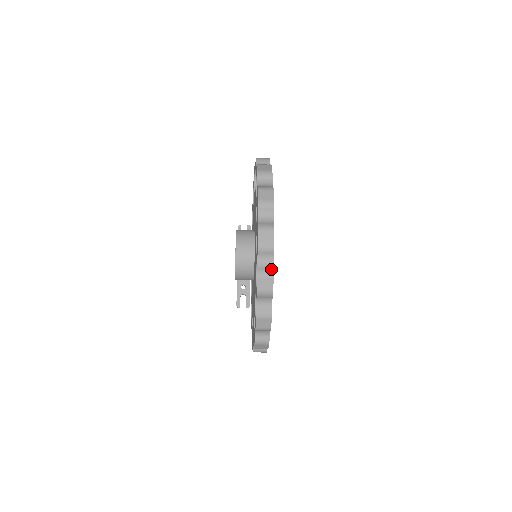
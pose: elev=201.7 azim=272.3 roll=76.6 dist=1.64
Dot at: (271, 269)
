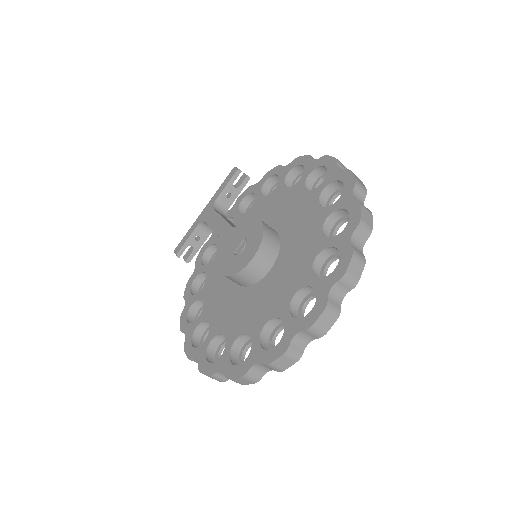
Dot at: (301, 351)
